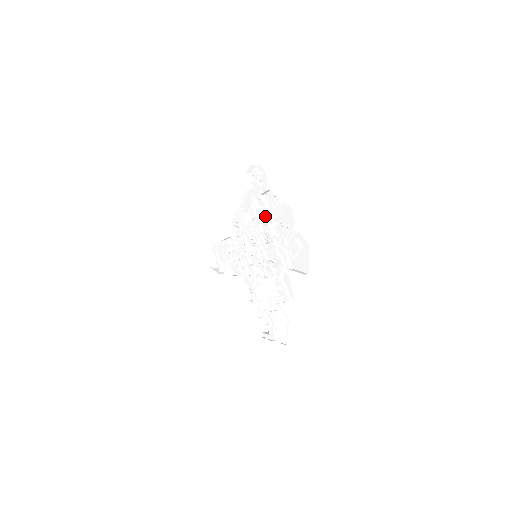
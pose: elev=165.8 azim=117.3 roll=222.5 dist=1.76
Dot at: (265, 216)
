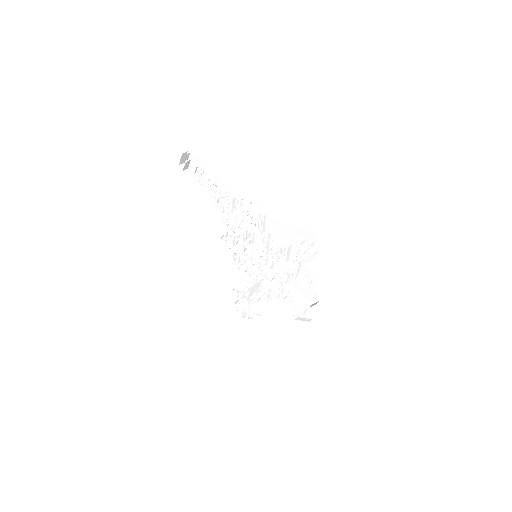
Dot at: (291, 272)
